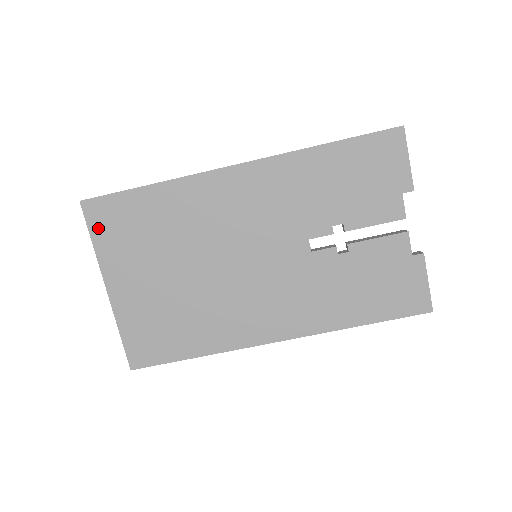
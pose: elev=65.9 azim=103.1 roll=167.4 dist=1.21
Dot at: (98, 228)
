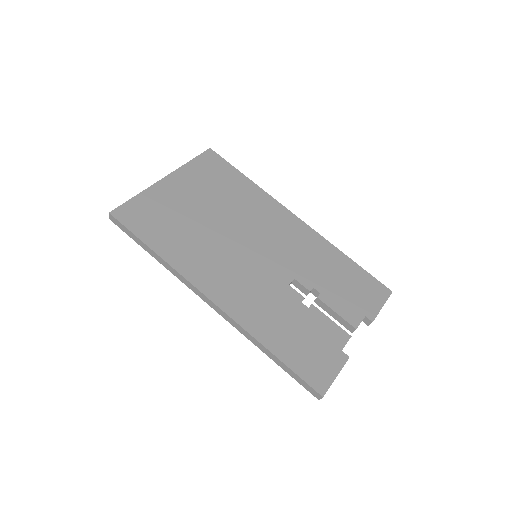
Dot at: (202, 161)
